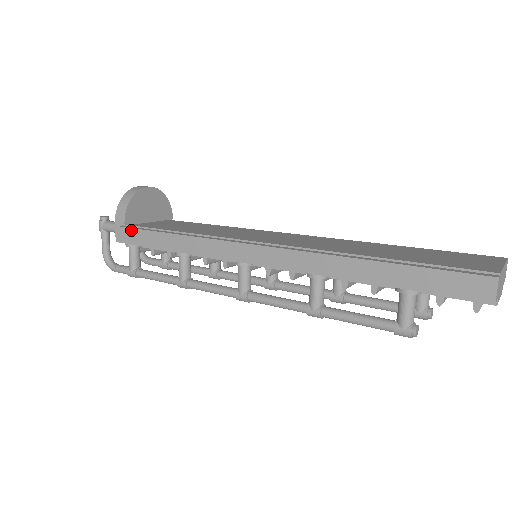
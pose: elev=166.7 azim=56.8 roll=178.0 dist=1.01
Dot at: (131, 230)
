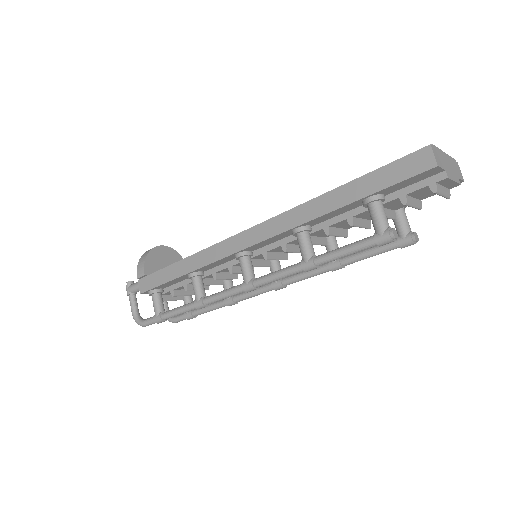
Dot at: (150, 276)
